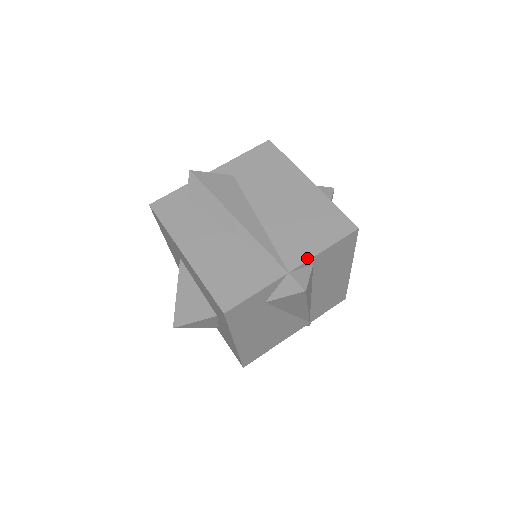
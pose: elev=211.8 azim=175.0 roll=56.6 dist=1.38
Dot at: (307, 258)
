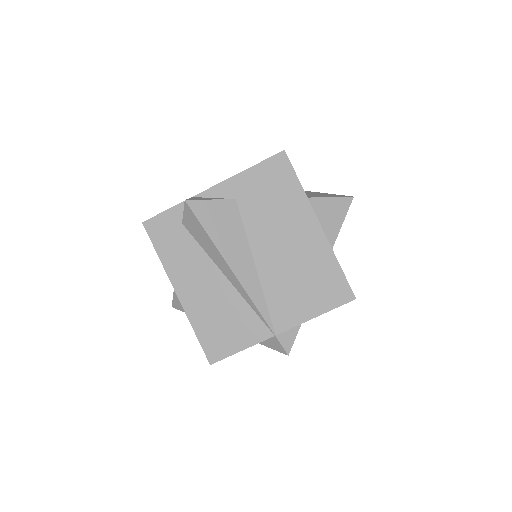
Dot at: (296, 323)
